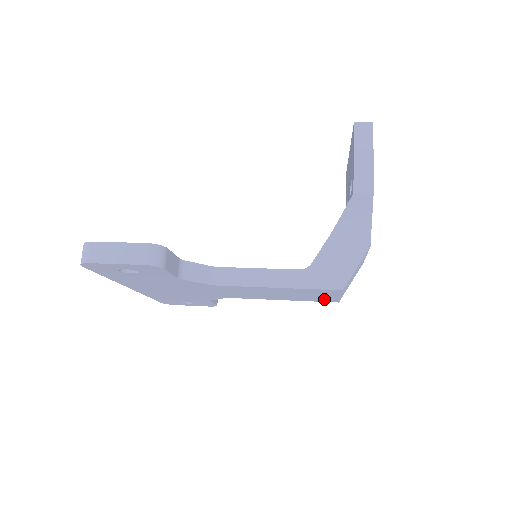
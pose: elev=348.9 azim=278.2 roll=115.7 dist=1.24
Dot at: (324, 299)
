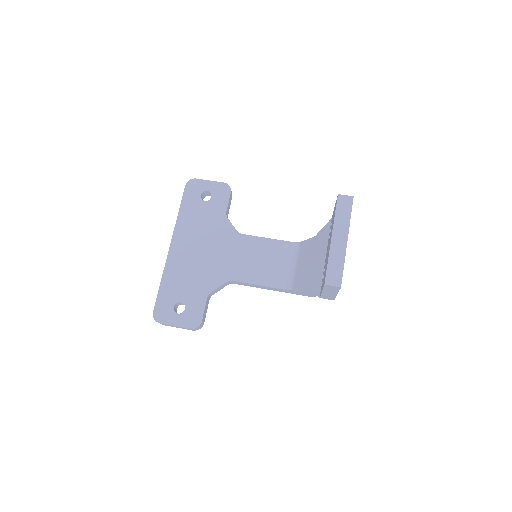
Dot at: occluded
